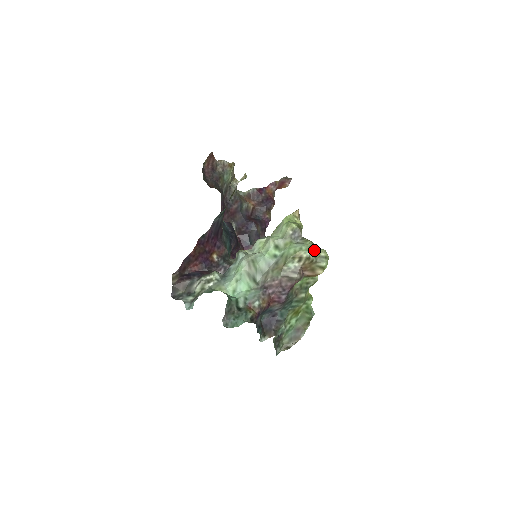
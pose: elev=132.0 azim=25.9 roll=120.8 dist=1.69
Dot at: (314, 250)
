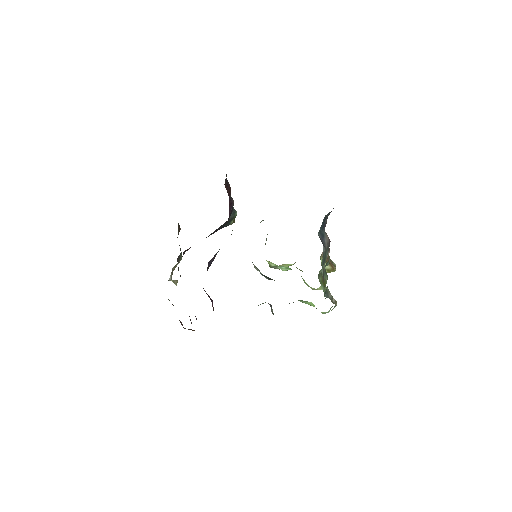
Dot at: occluded
